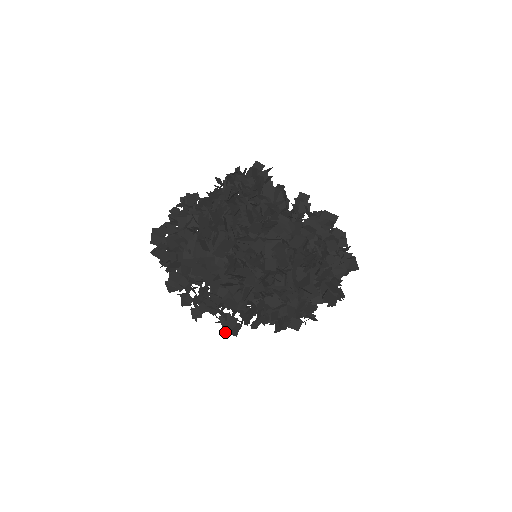
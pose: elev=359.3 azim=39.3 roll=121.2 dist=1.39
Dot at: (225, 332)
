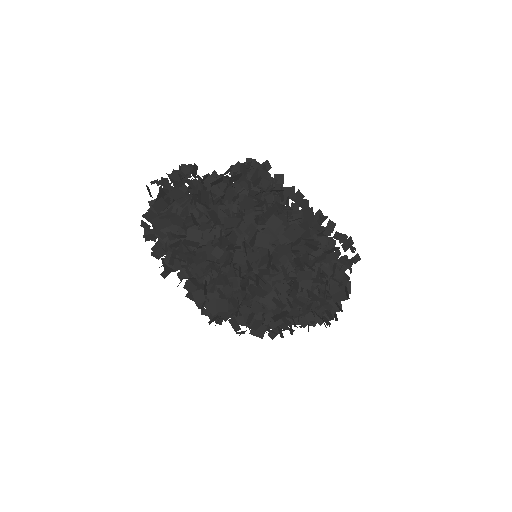
Dot at: (243, 332)
